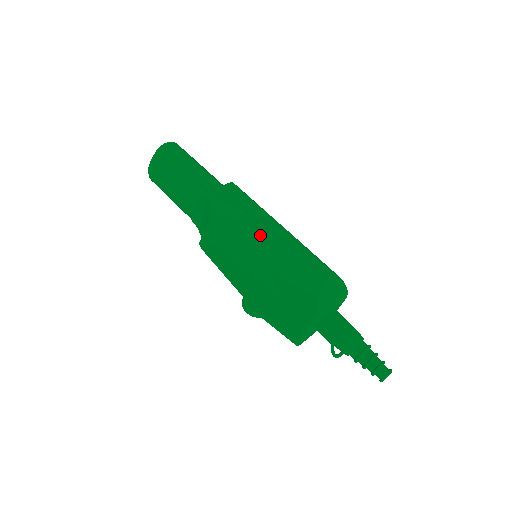
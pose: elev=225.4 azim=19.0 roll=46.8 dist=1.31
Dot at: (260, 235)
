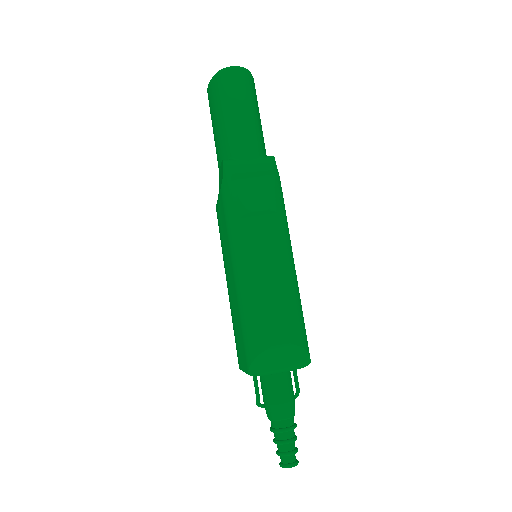
Dot at: (244, 252)
